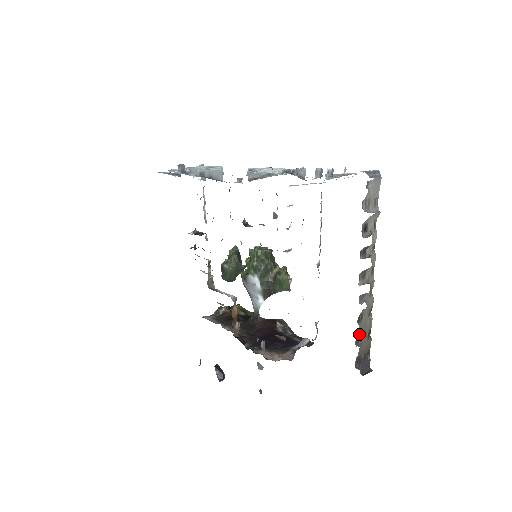
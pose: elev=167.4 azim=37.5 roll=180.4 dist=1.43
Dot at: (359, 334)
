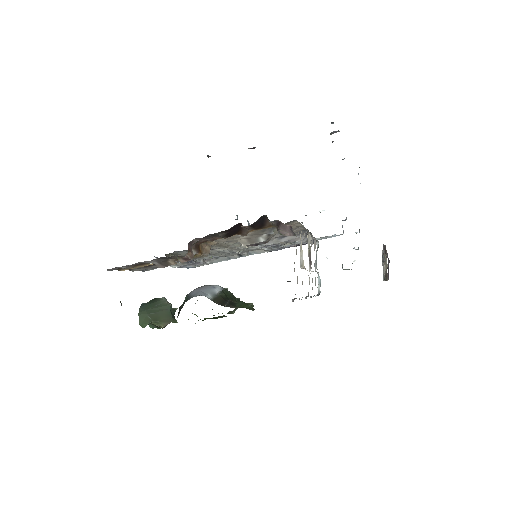
Dot at: (384, 251)
